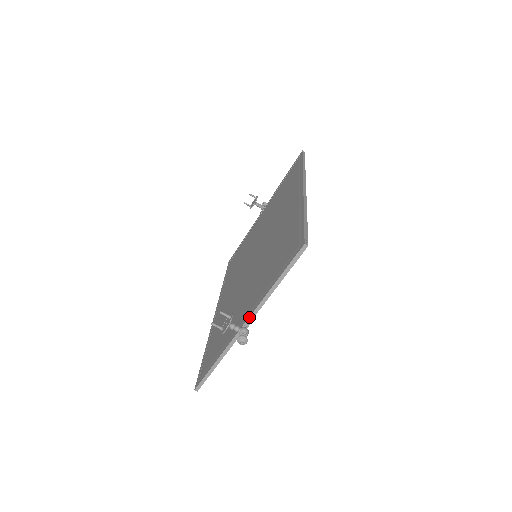
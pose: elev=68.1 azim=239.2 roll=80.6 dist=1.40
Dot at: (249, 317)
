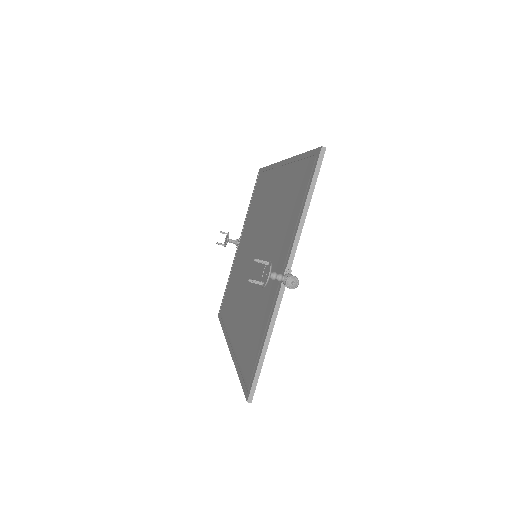
Dot at: (288, 262)
